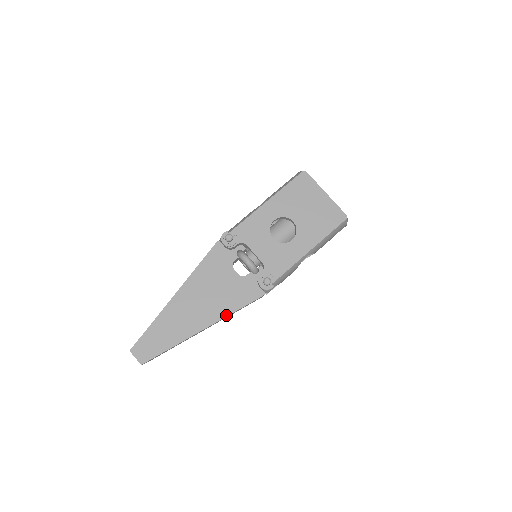
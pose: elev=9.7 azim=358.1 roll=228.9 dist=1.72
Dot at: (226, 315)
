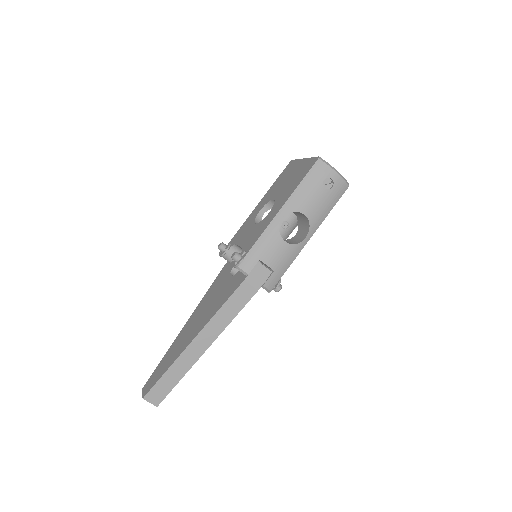
Dot at: (212, 316)
